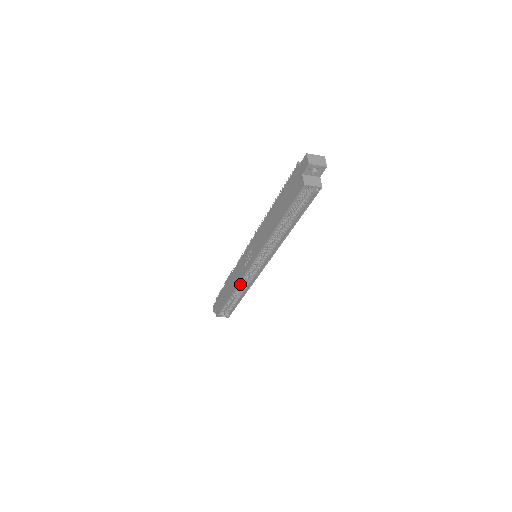
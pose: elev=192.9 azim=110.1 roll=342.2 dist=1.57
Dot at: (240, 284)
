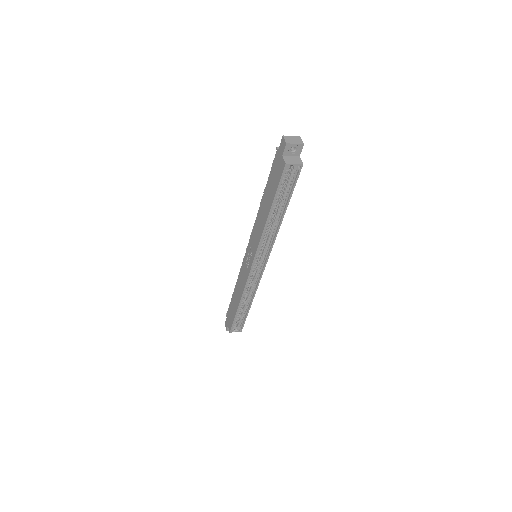
Dot at: (246, 289)
